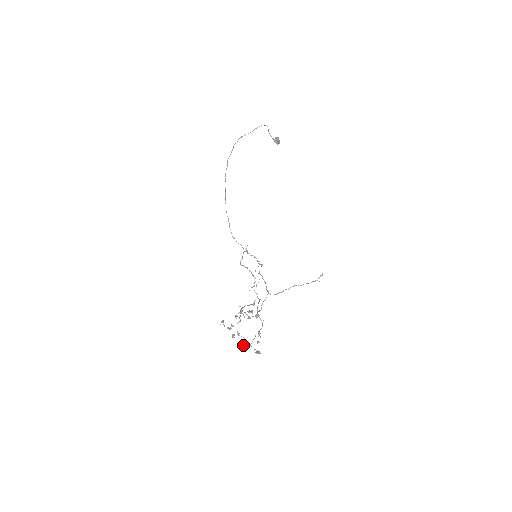
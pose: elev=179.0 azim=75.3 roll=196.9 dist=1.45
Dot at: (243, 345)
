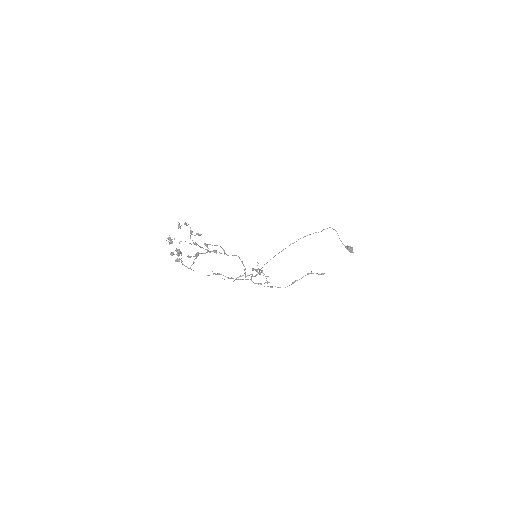
Dot at: (175, 261)
